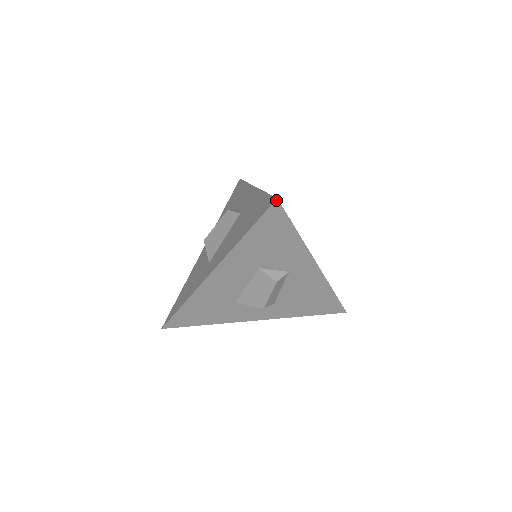
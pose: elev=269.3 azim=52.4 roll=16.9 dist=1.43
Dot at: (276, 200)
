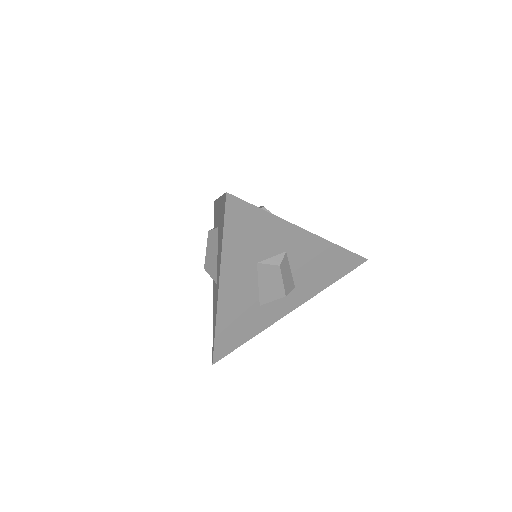
Dot at: (226, 194)
